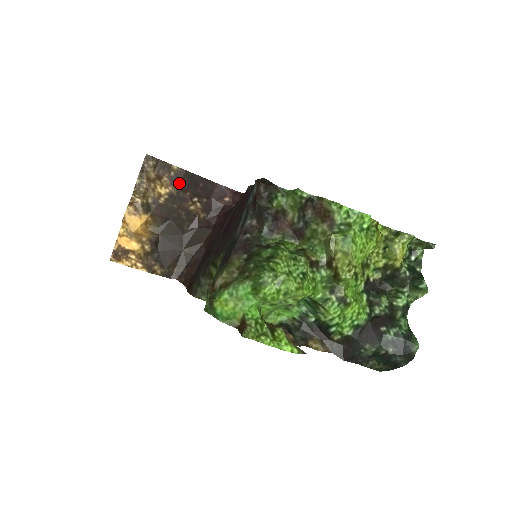
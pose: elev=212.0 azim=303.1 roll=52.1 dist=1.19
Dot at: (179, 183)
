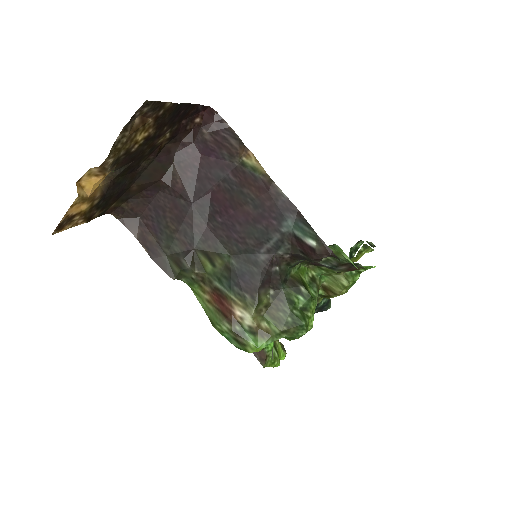
Dot at: (163, 121)
